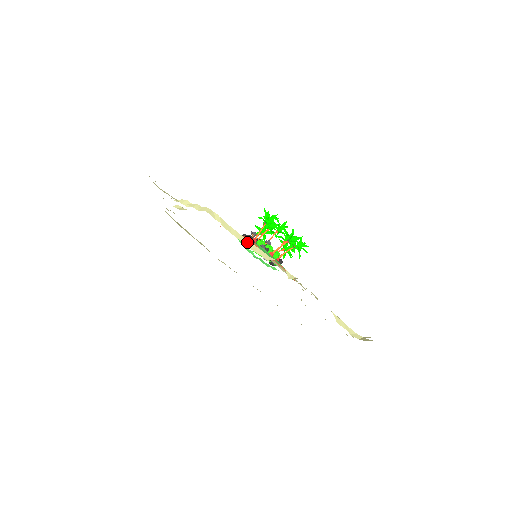
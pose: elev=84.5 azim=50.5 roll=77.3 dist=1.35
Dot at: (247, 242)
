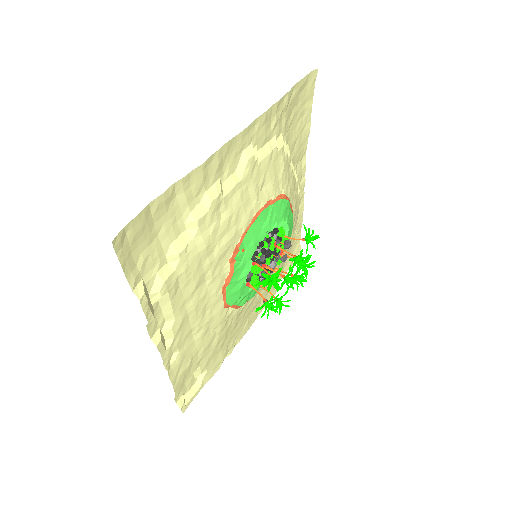
Dot at: (171, 317)
